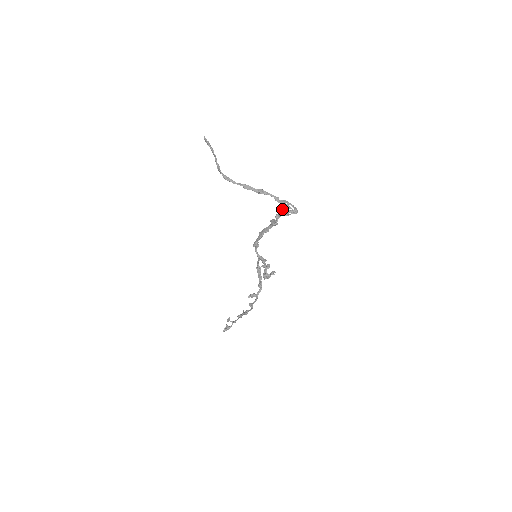
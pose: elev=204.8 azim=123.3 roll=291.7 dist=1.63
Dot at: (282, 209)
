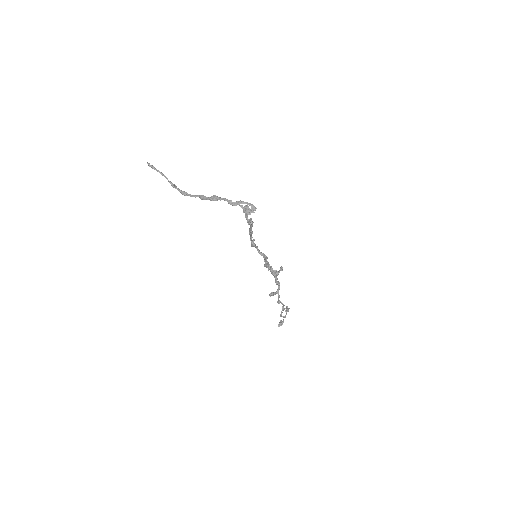
Dot at: occluded
